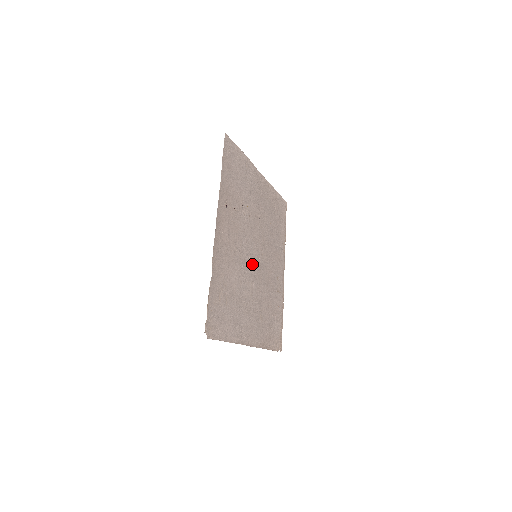
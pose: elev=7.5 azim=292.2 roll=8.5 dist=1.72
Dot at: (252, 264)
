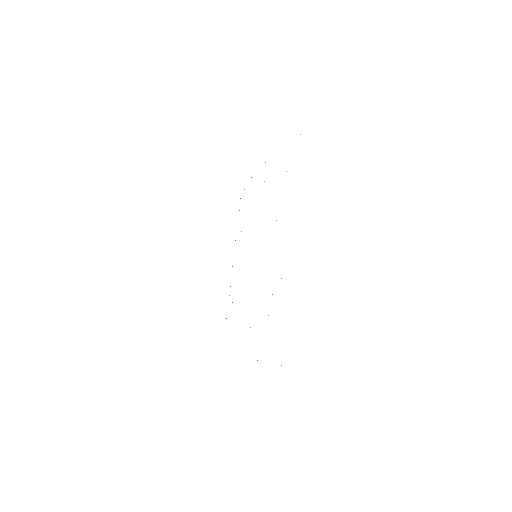
Dot at: occluded
